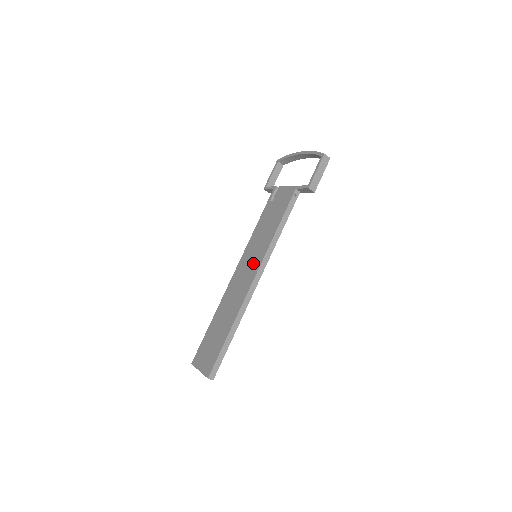
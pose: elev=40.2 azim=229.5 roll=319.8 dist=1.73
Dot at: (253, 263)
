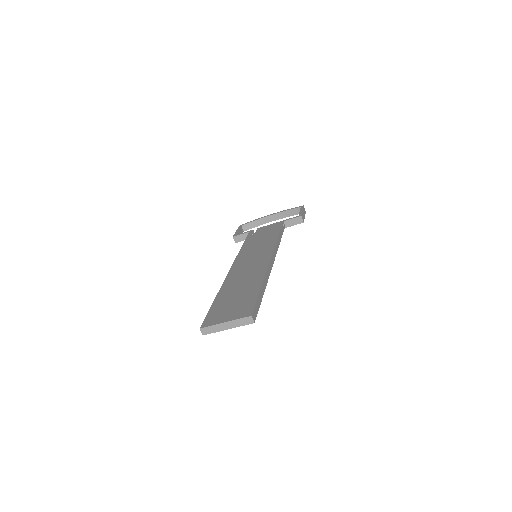
Dot at: (260, 254)
